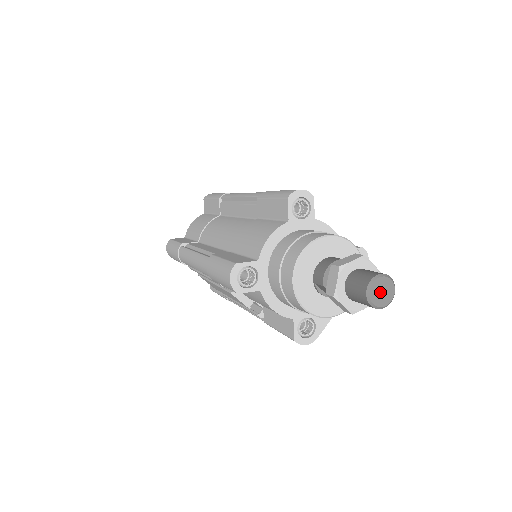
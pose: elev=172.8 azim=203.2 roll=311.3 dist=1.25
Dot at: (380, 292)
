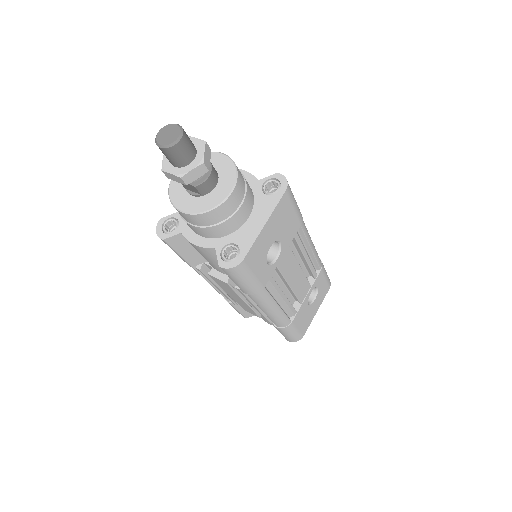
Dot at: (166, 135)
